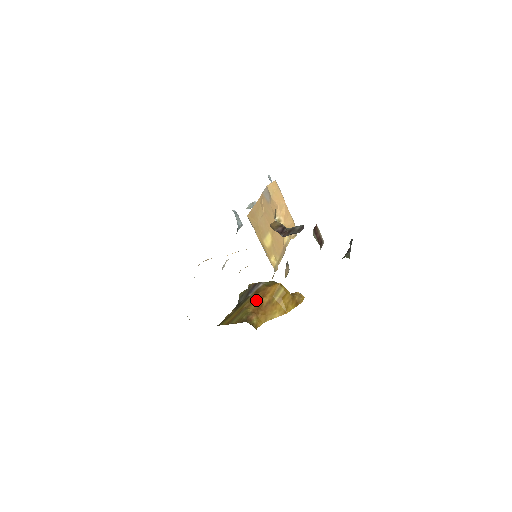
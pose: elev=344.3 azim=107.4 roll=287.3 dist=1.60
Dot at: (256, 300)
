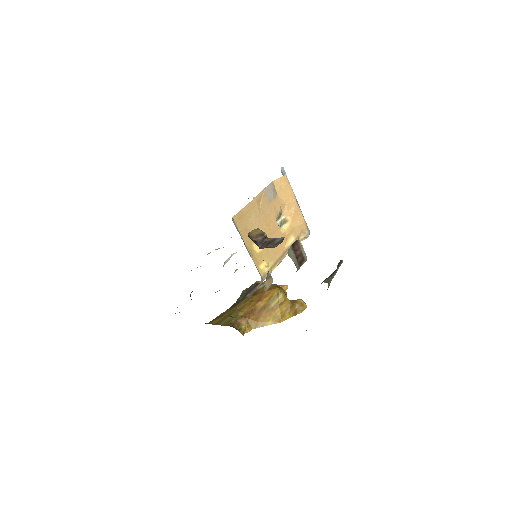
Dot at: (251, 303)
